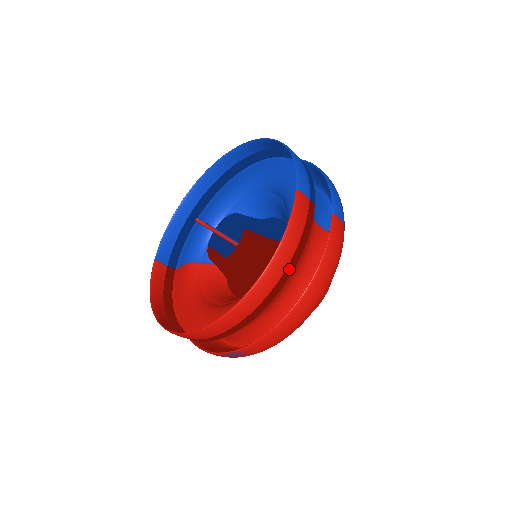
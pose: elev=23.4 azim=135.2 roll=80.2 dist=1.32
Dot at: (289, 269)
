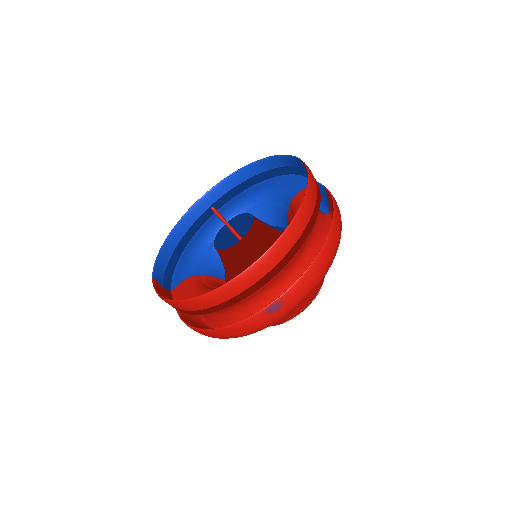
Dot at: (316, 209)
